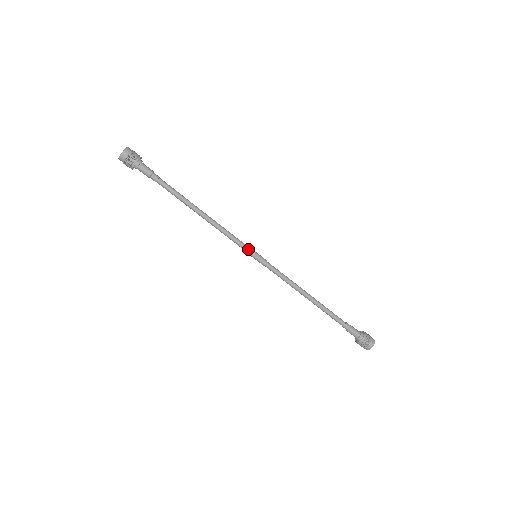
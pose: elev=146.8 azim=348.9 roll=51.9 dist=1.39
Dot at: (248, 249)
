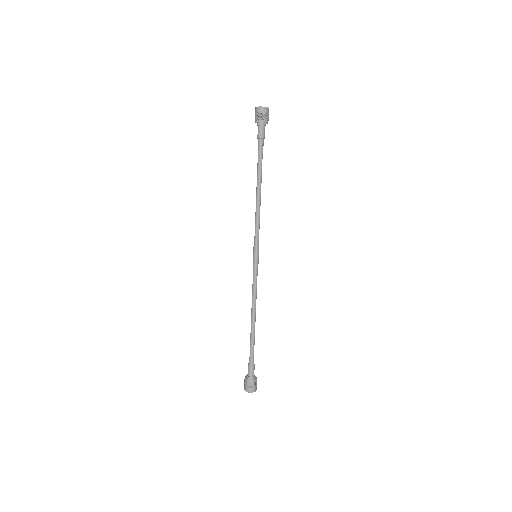
Dot at: (256, 246)
